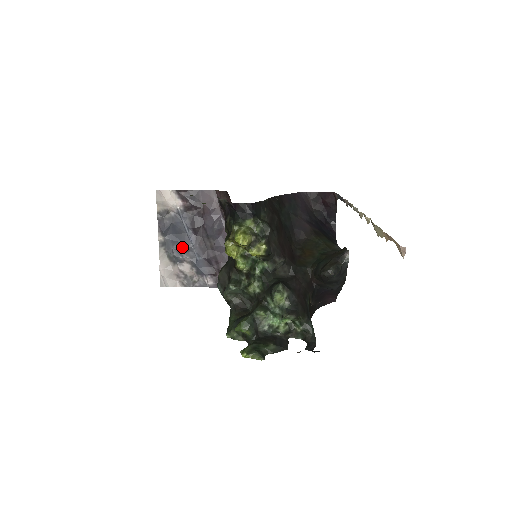
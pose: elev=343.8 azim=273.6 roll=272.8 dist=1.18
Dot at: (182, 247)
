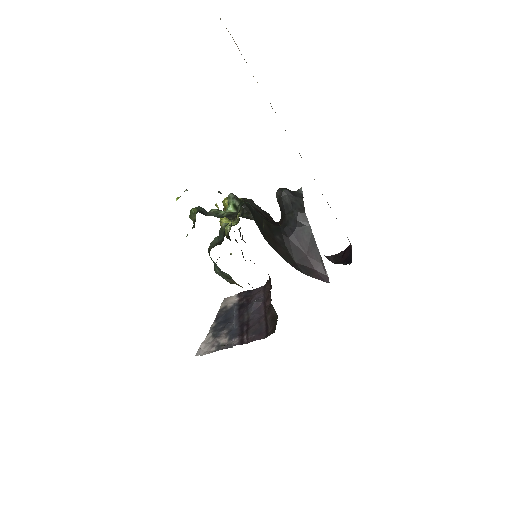
Dot at: (226, 325)
